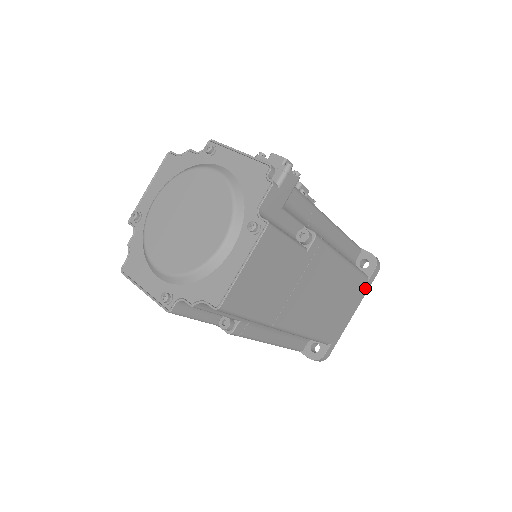
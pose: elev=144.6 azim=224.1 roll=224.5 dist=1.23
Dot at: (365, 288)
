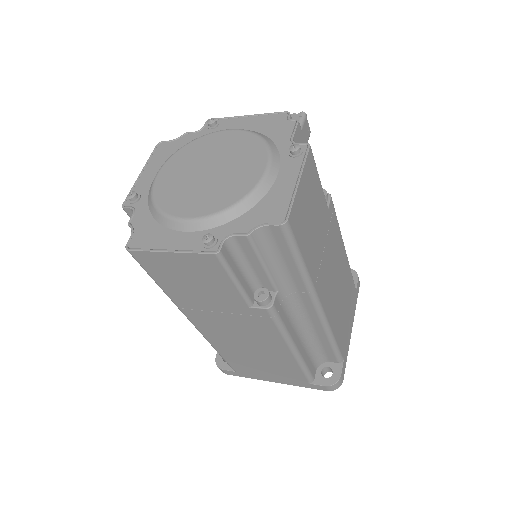
Dot at: (355, 299)
